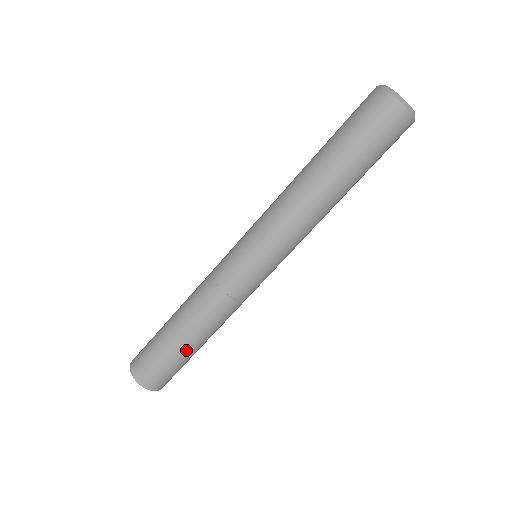
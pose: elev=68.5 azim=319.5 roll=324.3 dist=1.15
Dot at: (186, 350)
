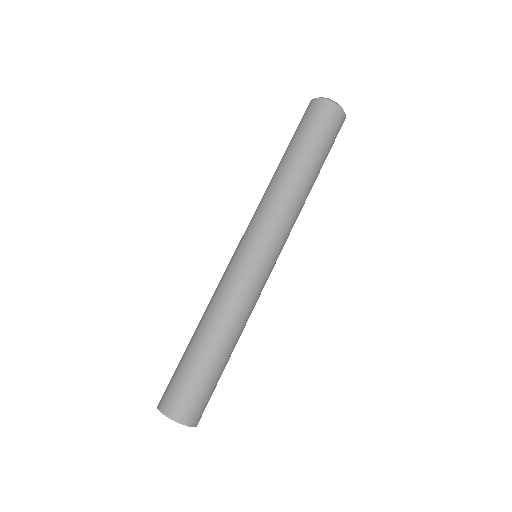
Dot at: (220, 366)
